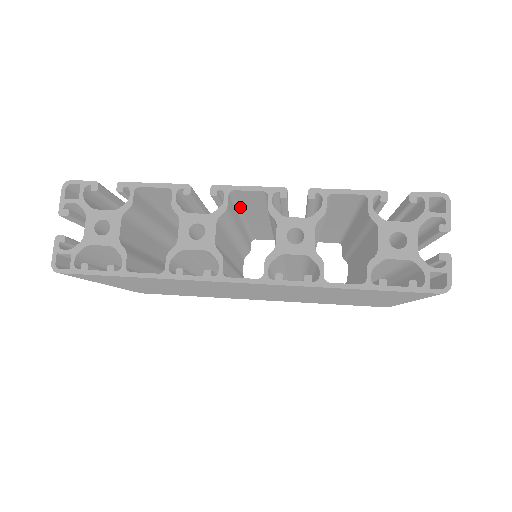
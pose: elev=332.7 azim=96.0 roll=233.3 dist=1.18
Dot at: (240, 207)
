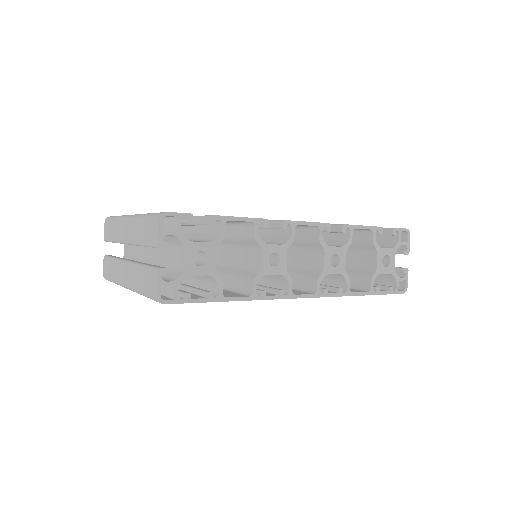
Dot at: occluded
